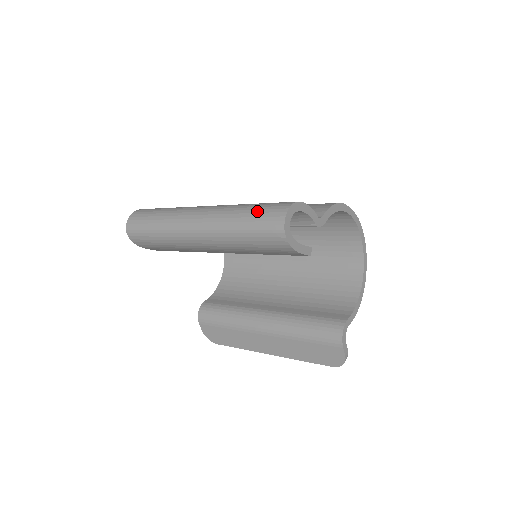
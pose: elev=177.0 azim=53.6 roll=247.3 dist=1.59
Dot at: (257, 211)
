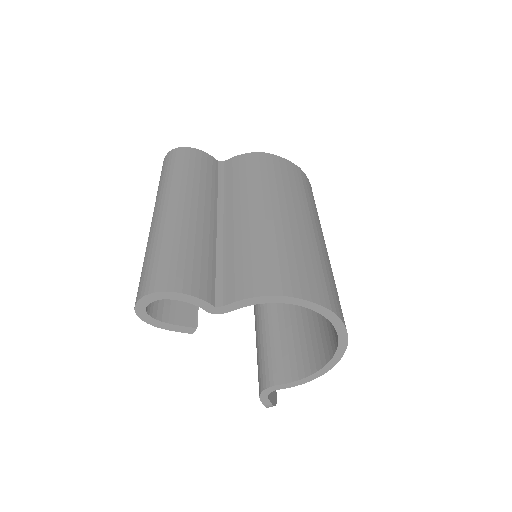
Dot at: (147, 267)
